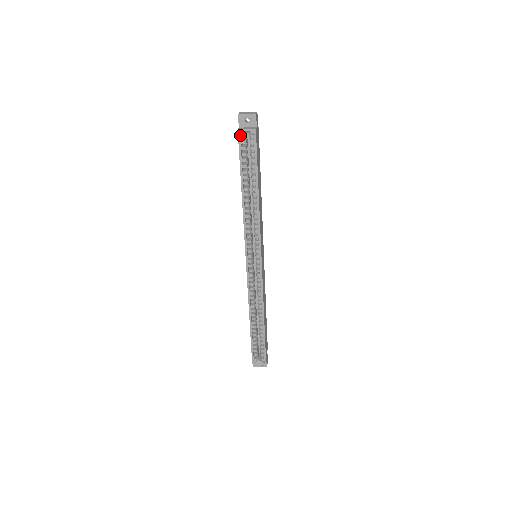
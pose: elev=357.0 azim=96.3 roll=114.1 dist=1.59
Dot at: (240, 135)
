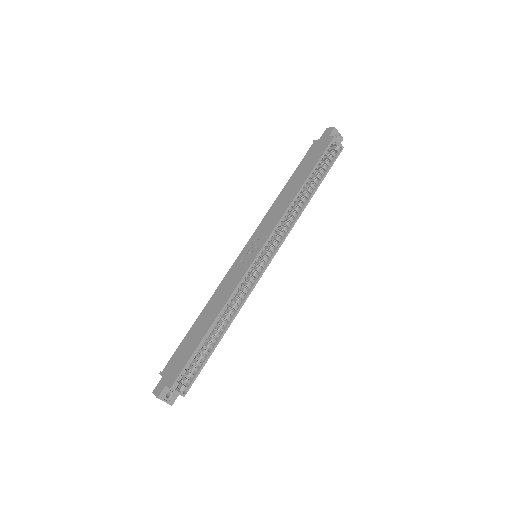
Dot at: (333, 141)
